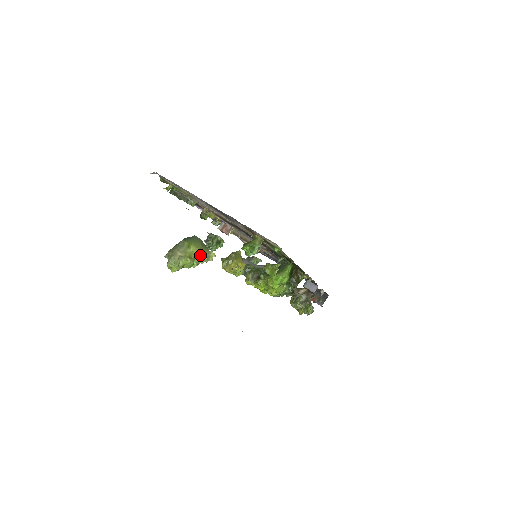
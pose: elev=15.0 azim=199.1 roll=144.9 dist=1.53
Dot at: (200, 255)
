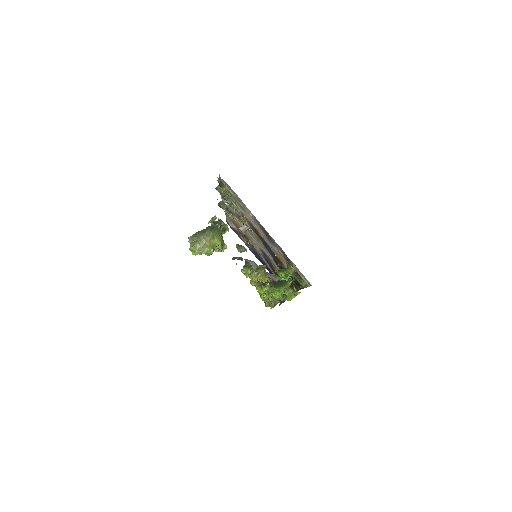
Dot at: (220, 247)
